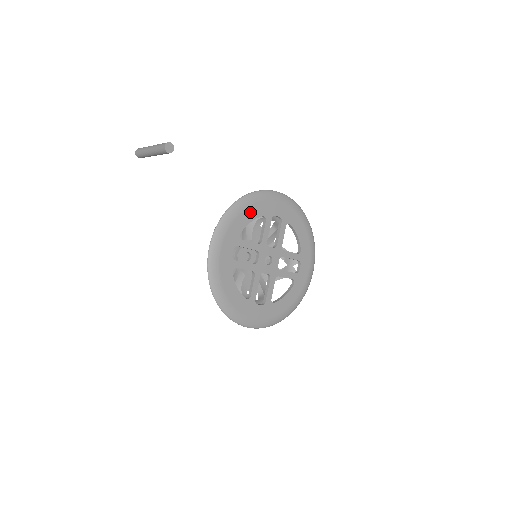
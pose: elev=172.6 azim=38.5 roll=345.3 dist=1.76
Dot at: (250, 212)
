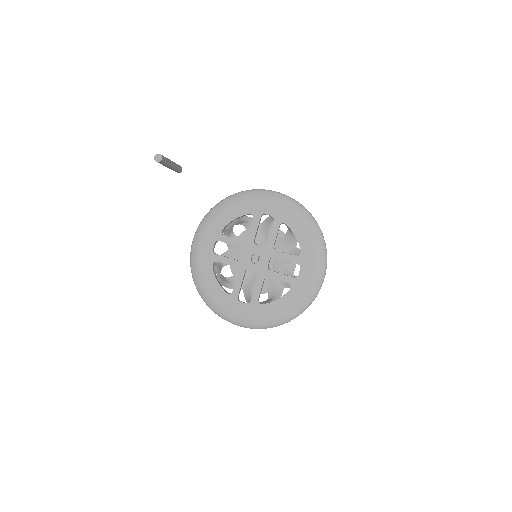
Dot at: (234, 210)
